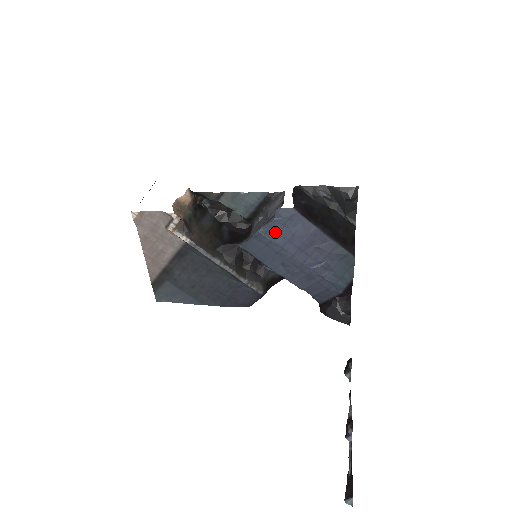
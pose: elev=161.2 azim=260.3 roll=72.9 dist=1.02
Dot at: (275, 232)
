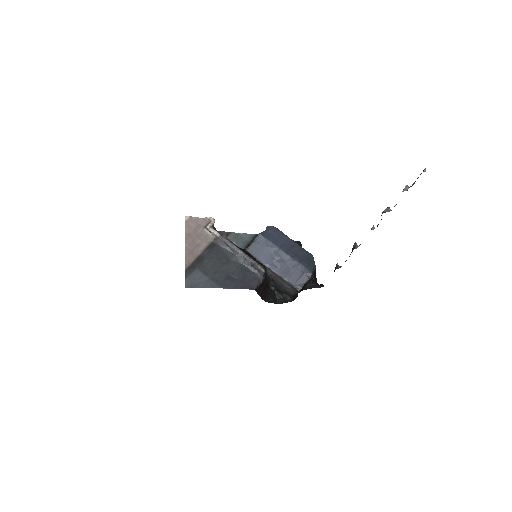
Dot at: (268, 235)
